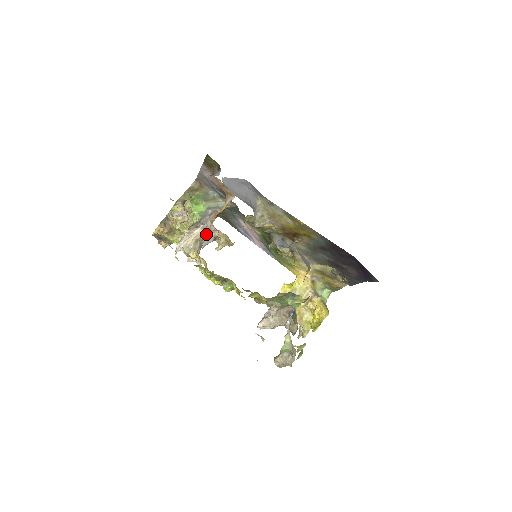
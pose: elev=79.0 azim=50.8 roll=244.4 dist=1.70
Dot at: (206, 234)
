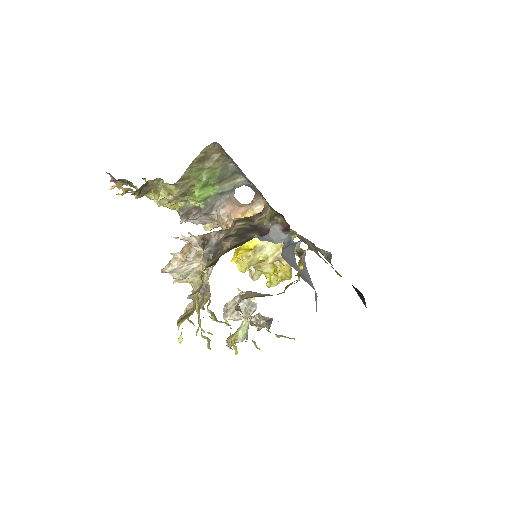
Dot at: (201, 218)
